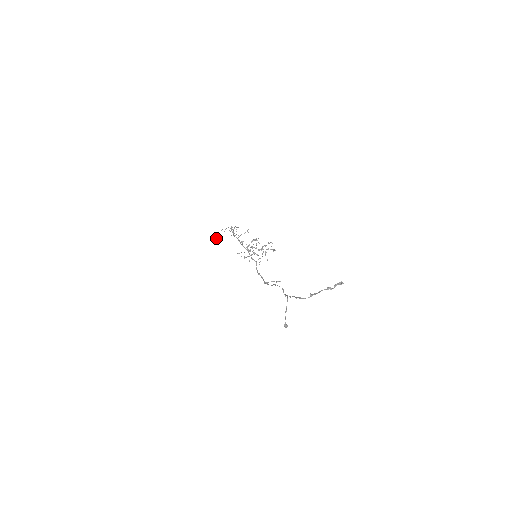
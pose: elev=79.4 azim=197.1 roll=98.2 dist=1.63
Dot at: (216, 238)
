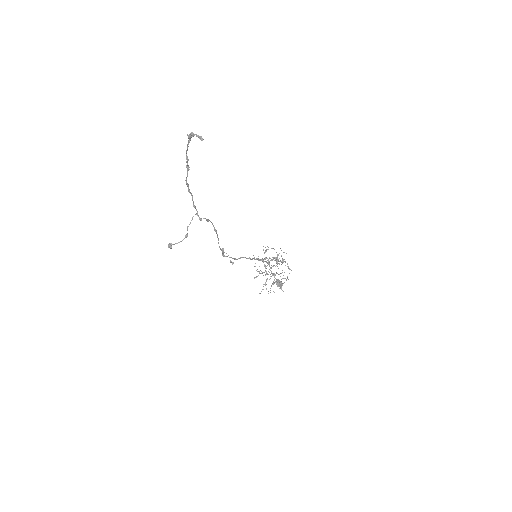
Dot at: (276, 283)
